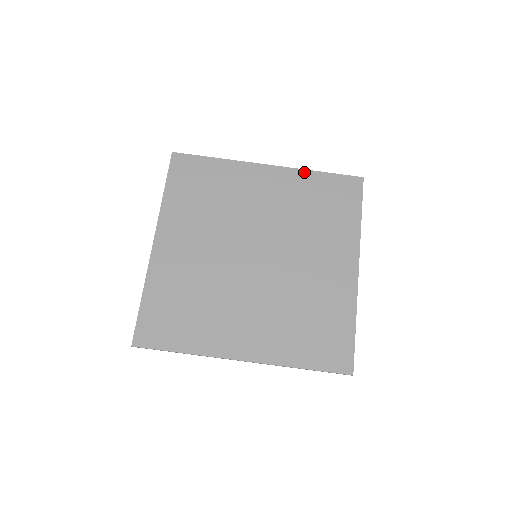
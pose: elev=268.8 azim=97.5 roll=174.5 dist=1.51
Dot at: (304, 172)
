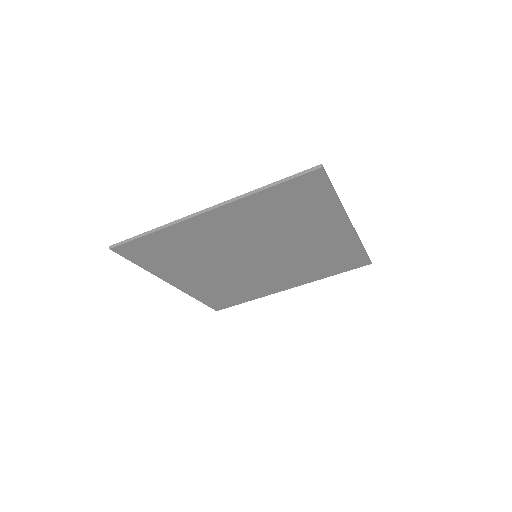
Dot at: (250, 198)
